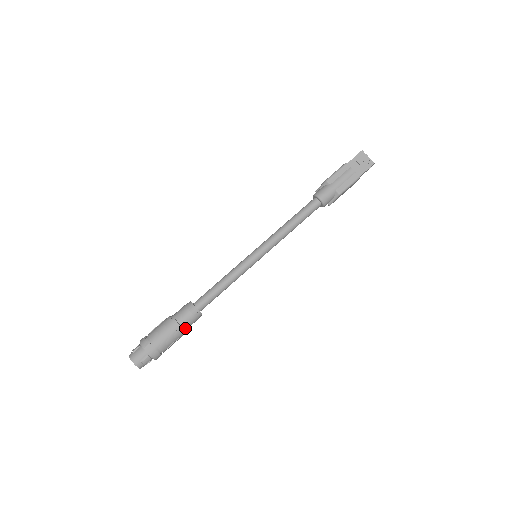
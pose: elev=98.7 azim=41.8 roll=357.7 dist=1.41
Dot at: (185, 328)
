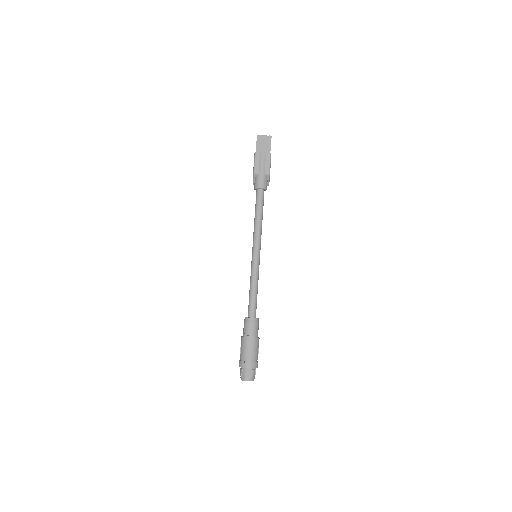
Dot at: (257, 335)
